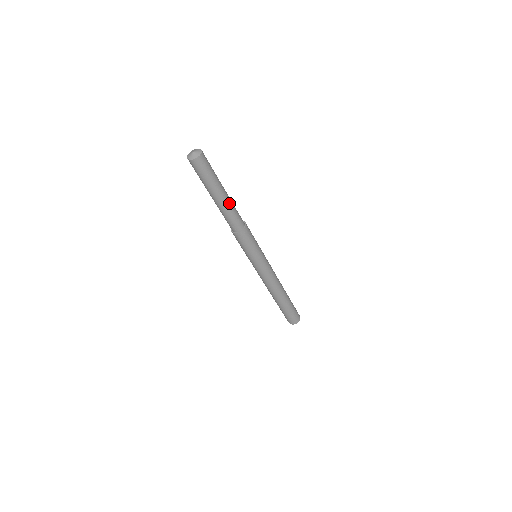
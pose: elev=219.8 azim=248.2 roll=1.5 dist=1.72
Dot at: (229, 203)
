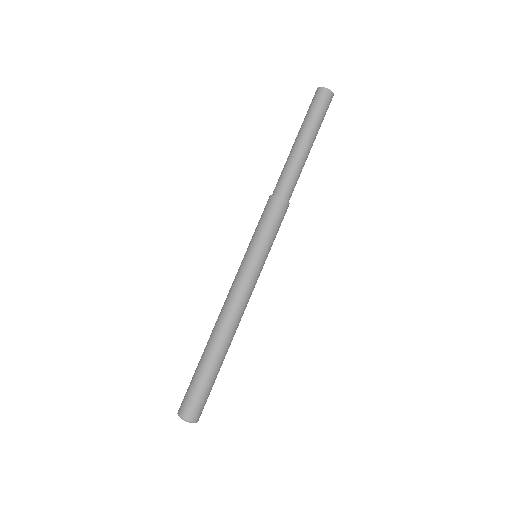
Dot at: (304, 161)
